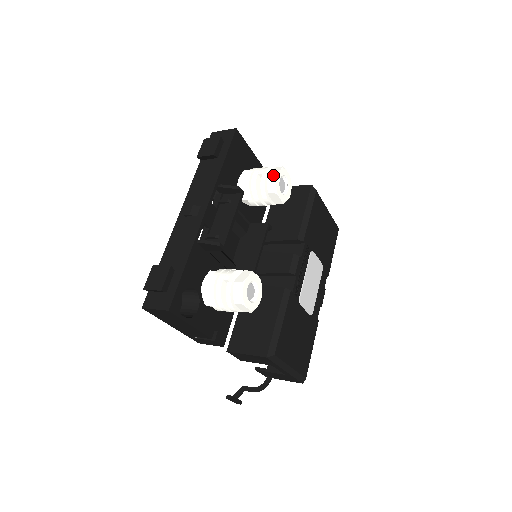
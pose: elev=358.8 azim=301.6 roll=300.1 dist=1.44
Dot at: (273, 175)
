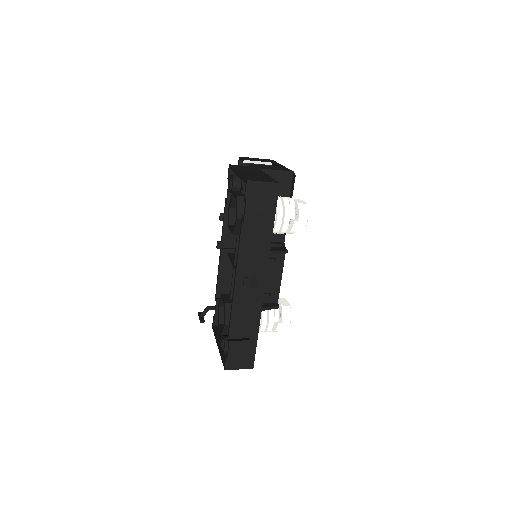
Dot at: (305, 222)
